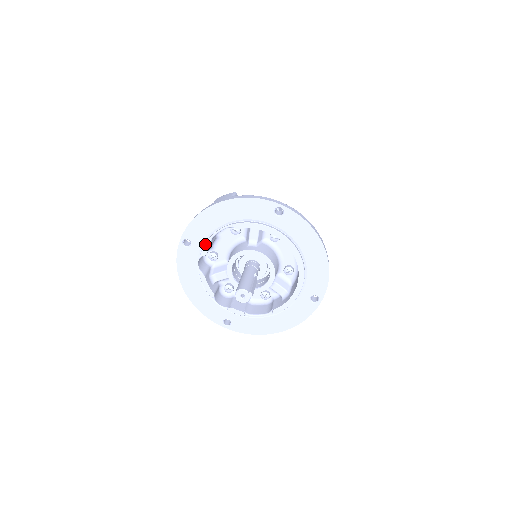
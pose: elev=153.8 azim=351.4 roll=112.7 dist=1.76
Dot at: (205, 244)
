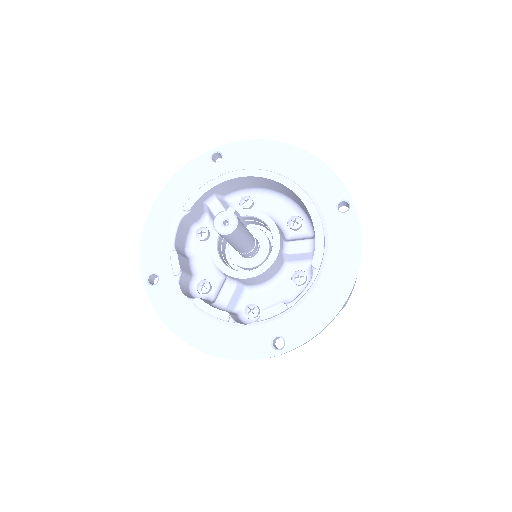
Dot at: (170, 258)
